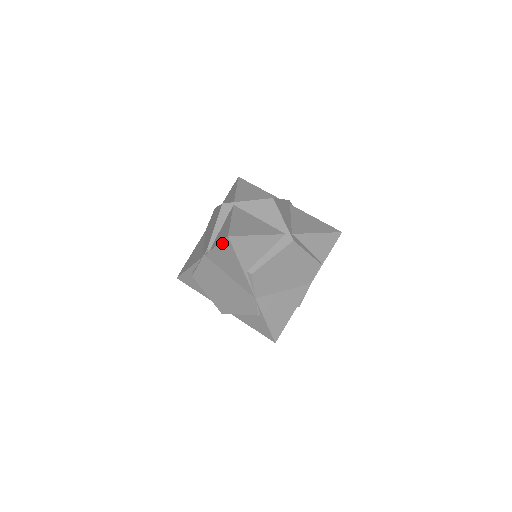
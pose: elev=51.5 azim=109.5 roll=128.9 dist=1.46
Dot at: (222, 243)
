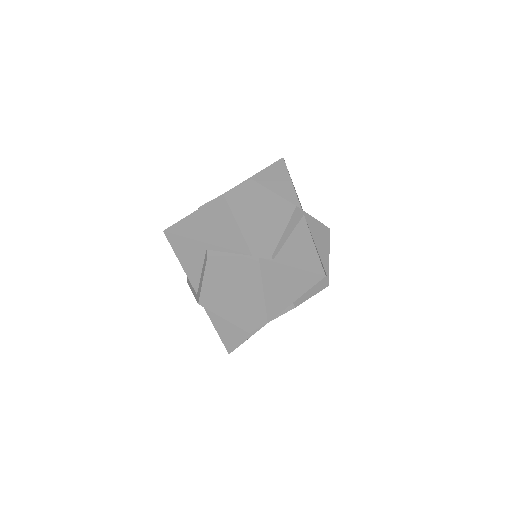
Dot at: (307, 272)
